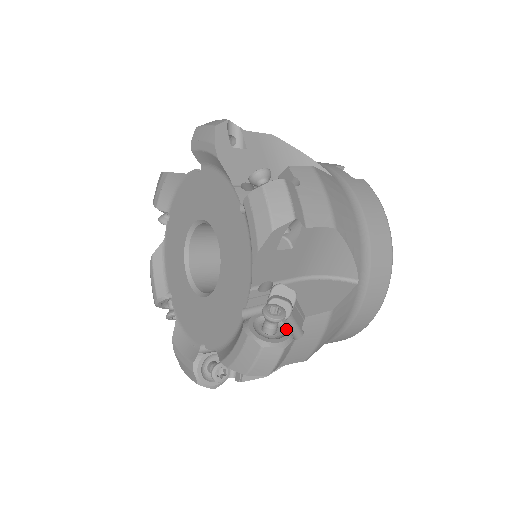
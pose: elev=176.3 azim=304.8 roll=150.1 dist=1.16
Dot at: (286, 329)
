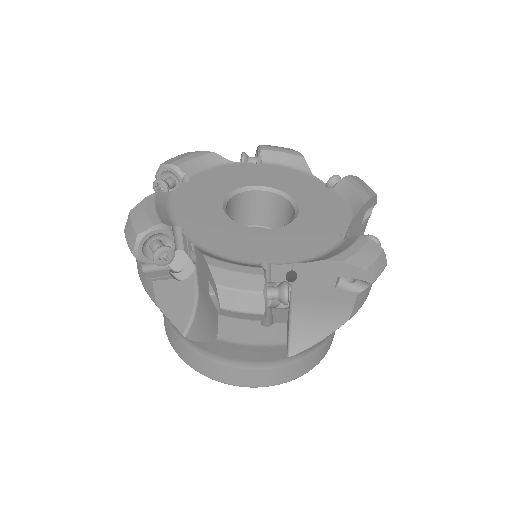
Dot at: occluded
